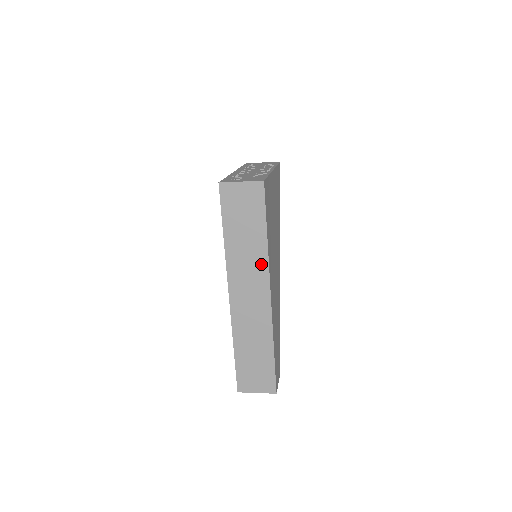
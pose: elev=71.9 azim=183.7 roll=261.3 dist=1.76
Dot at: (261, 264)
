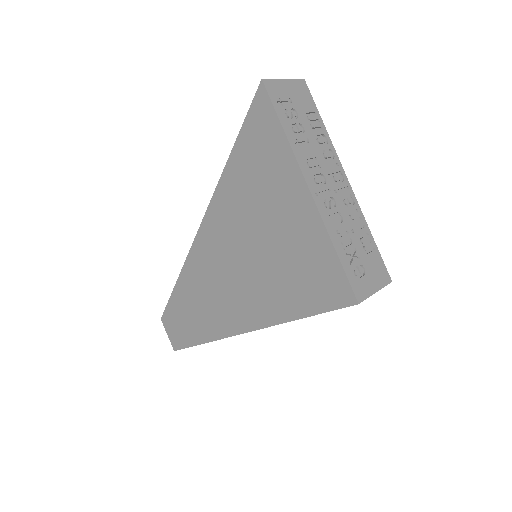
Dot at: occluded
